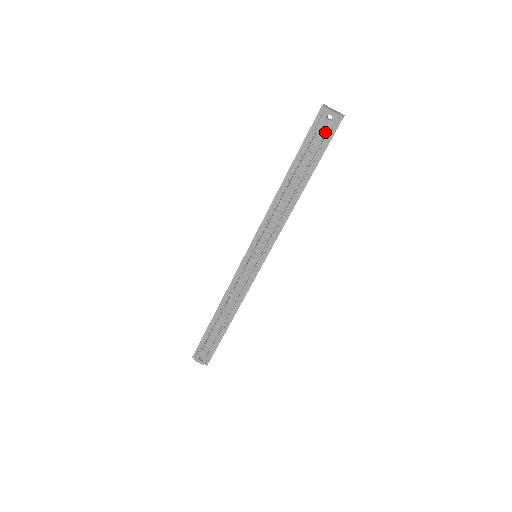
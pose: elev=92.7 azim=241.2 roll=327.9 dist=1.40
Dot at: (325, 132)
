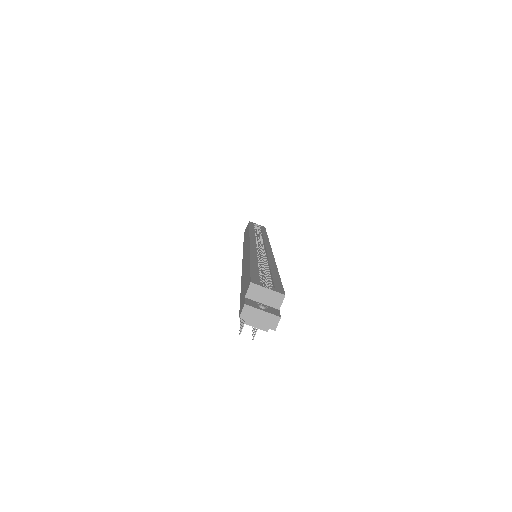
Dot at: occluded
